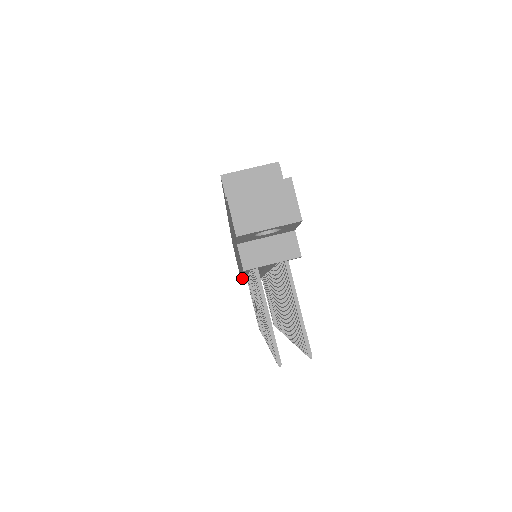
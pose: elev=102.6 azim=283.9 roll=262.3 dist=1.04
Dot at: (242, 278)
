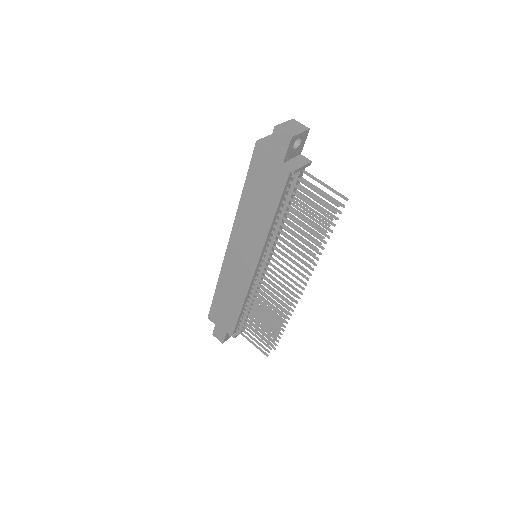
Dot at: (243, 304)
